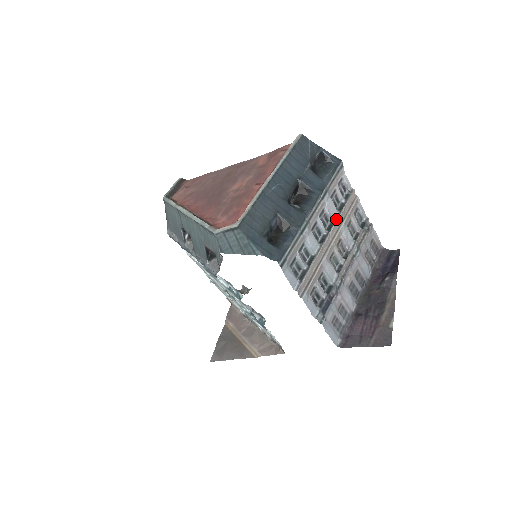
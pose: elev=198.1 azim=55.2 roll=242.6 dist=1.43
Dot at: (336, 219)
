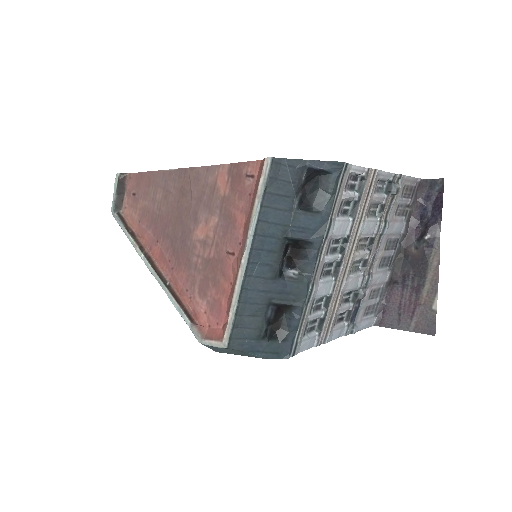
Dot at: (350, 231)
